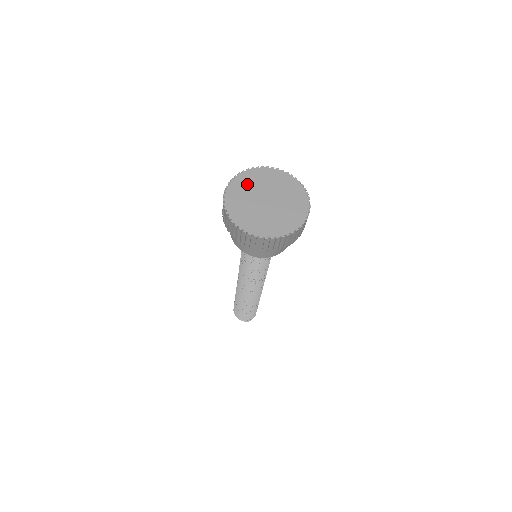
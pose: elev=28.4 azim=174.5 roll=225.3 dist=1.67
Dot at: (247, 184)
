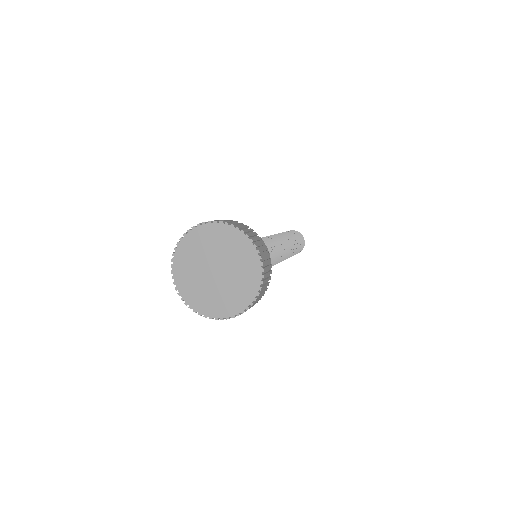
Dot at: (191, 252)
